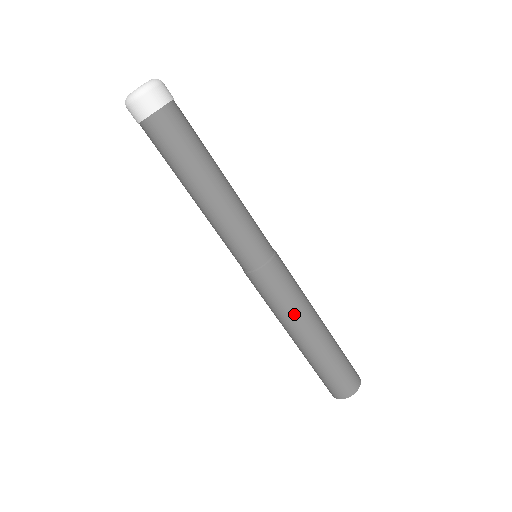
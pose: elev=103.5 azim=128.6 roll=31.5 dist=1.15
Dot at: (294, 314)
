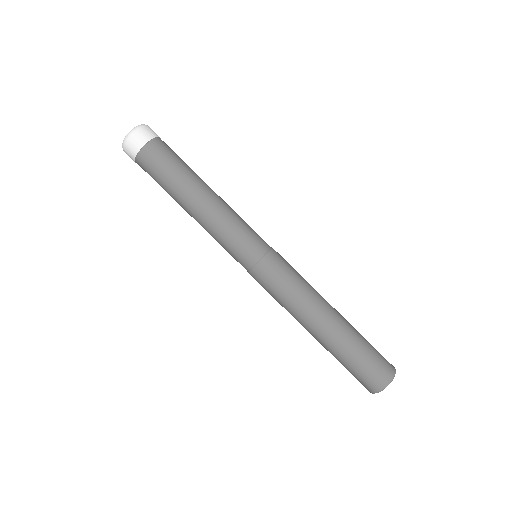
Dot at: (301, 303)
